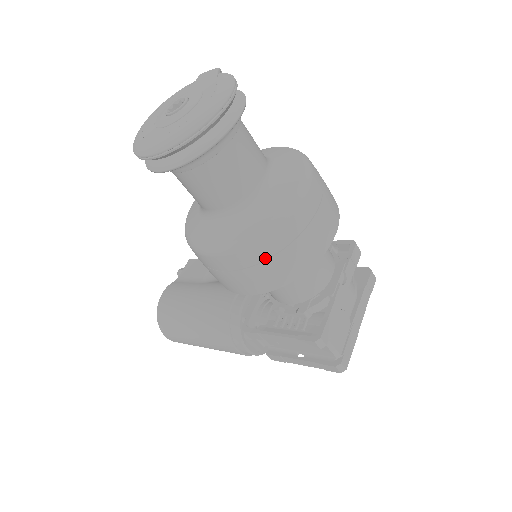
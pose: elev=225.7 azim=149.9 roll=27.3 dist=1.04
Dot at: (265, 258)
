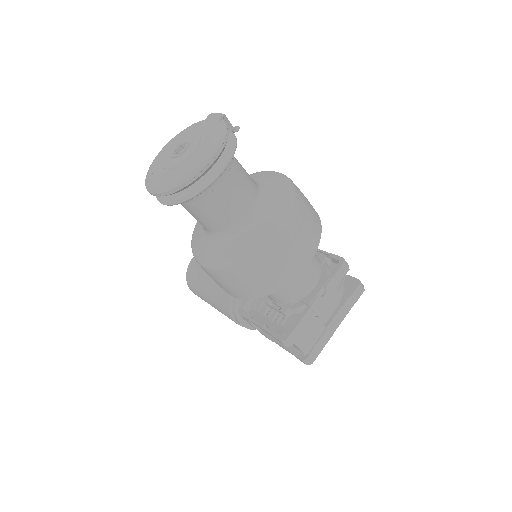
Dot at: (239, 278)
